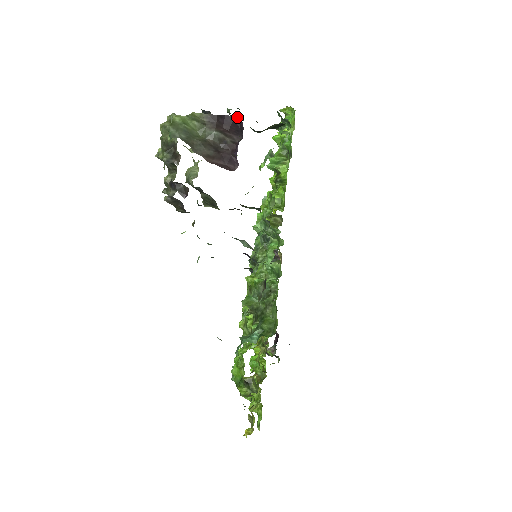
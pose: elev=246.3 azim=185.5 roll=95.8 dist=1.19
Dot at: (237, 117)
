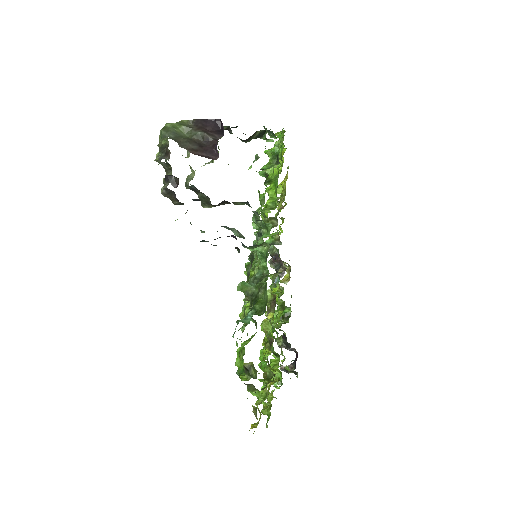
Dot at: (218, 120)
